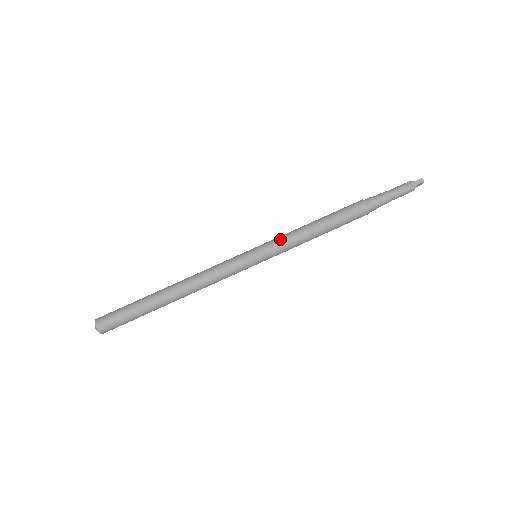
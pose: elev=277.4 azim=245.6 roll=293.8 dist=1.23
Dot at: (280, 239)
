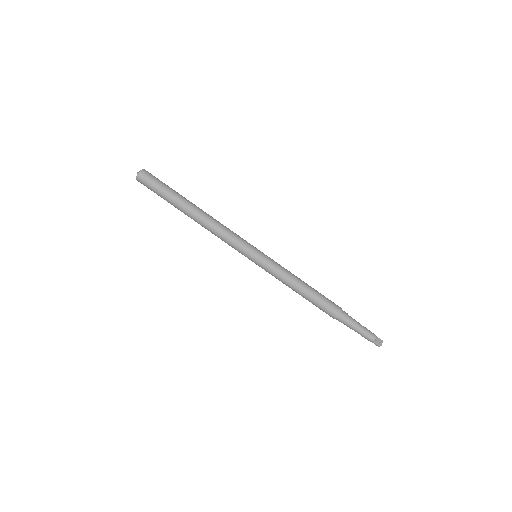
Dot at: (274, 272)
